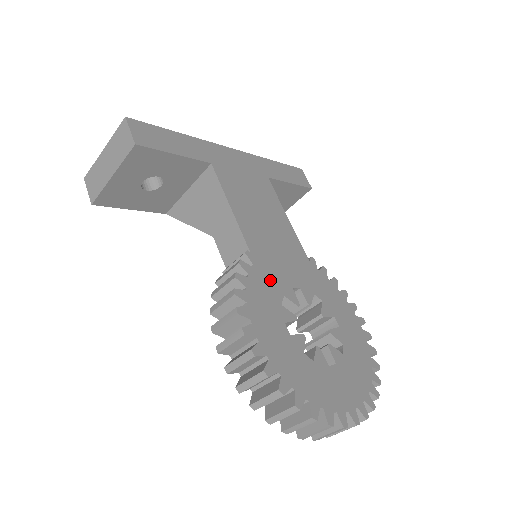
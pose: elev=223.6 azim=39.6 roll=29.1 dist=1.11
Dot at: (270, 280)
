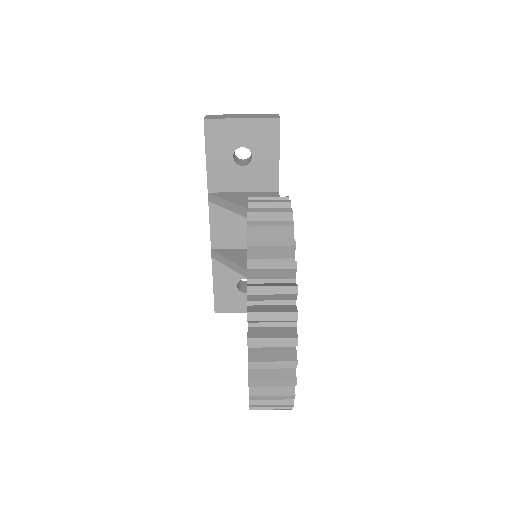
Dot at: occluded
